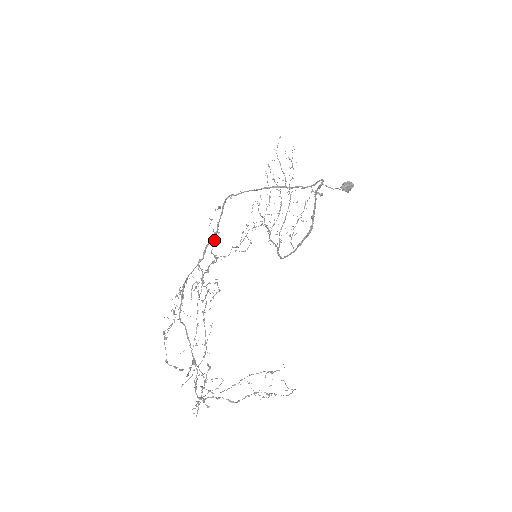
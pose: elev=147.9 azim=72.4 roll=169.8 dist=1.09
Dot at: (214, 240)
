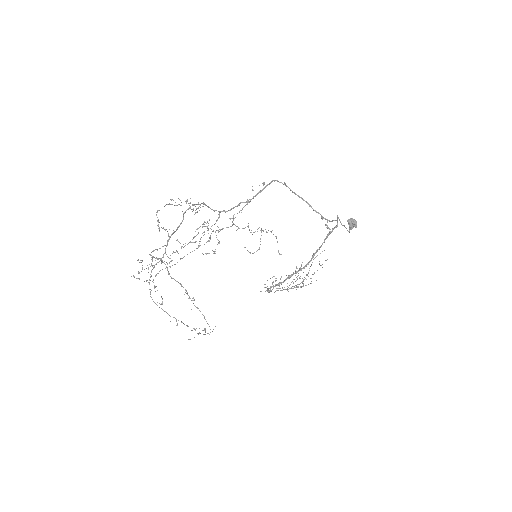
Dot at: (242, 209)
